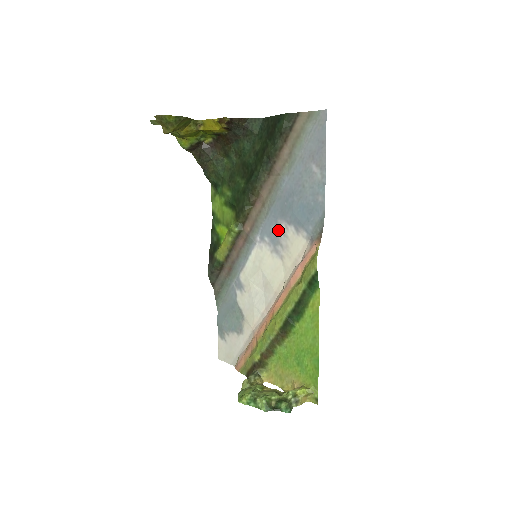
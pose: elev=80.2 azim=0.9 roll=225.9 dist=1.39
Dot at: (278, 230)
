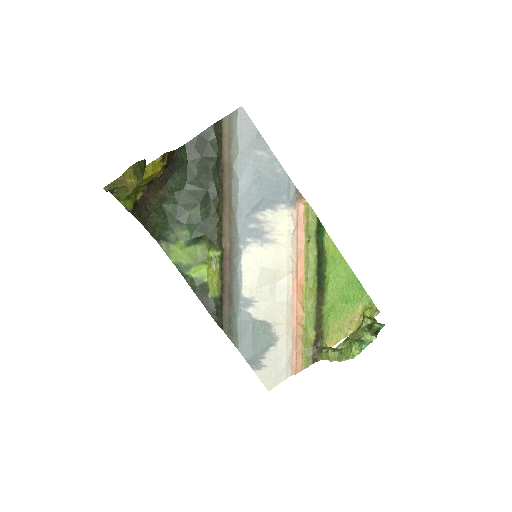
Dot at: (256, 223)
